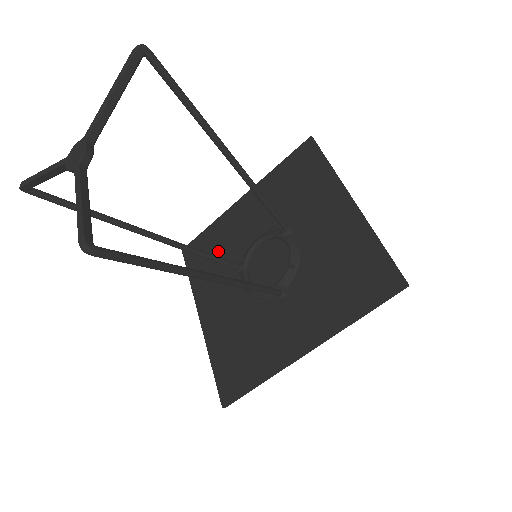
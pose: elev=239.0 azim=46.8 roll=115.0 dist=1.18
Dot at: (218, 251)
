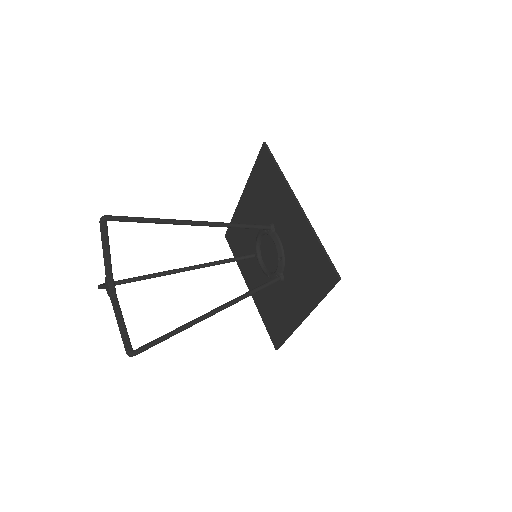
Dot at: (242, 239)
